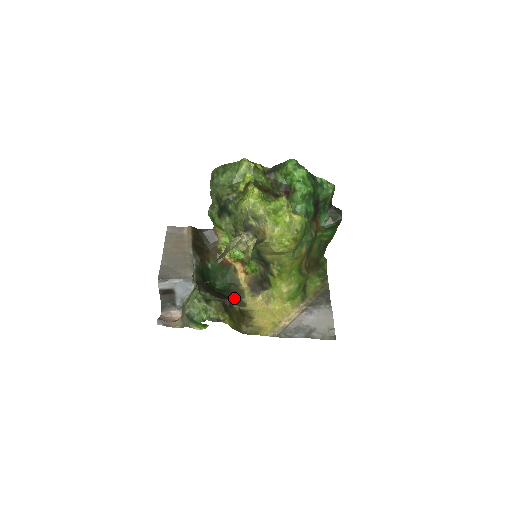
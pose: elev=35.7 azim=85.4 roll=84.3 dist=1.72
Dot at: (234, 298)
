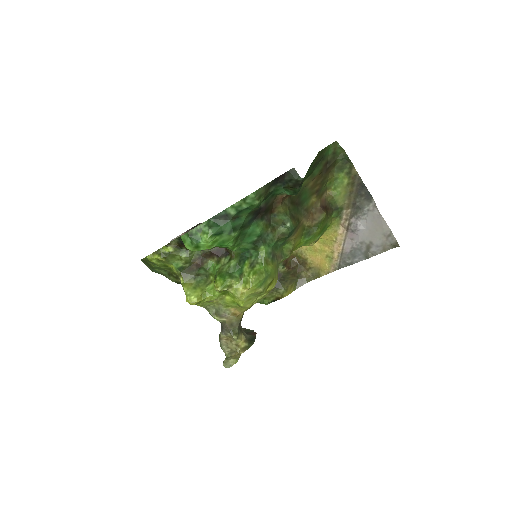
Dot at: occluded
